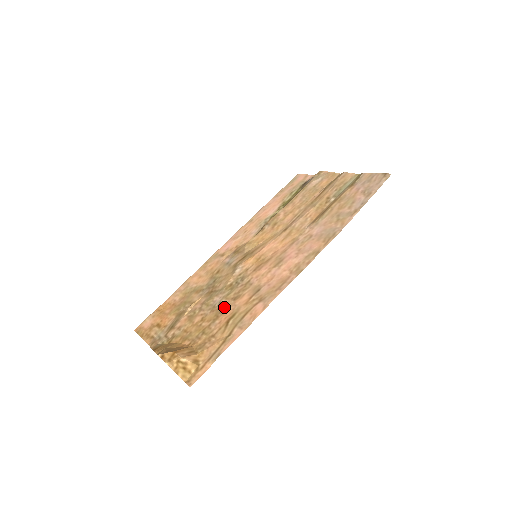
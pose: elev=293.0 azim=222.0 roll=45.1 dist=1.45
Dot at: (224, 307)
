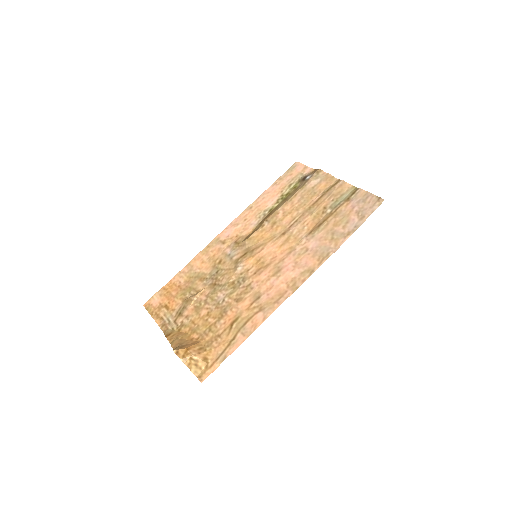
Dot at: (228, 307)
